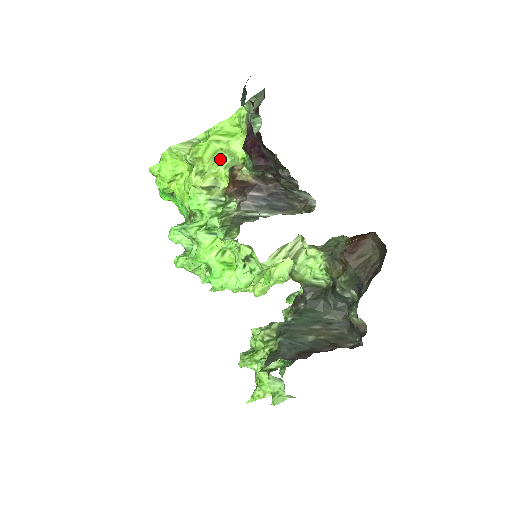
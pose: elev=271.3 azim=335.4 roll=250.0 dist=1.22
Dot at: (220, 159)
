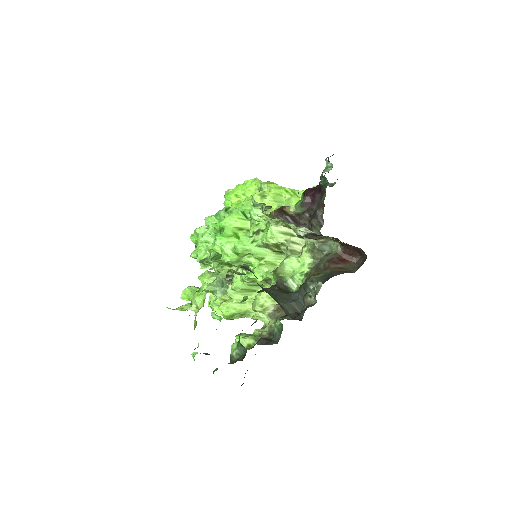
Dot at: (279, 201)
